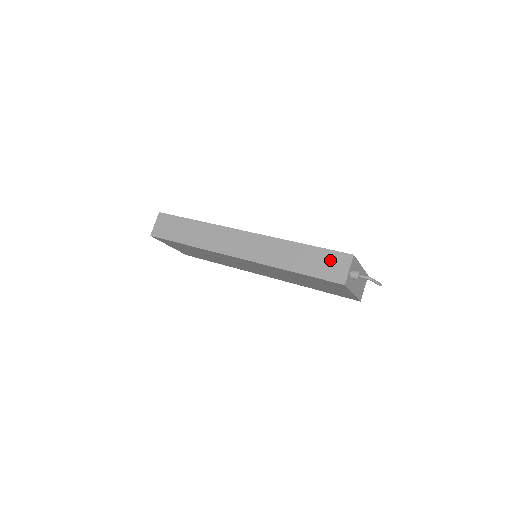
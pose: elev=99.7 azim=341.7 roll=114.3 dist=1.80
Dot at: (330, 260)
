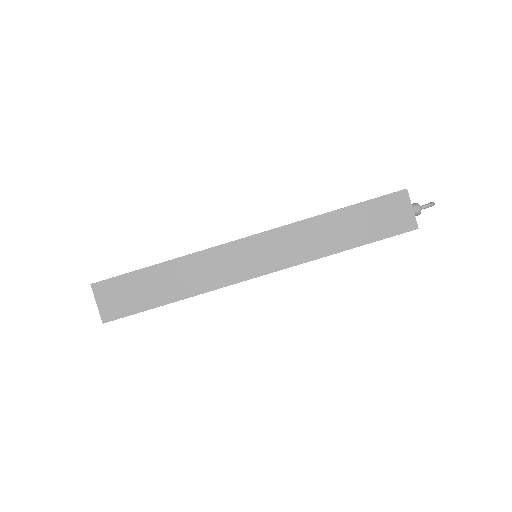
Dot at: (383, 210)
